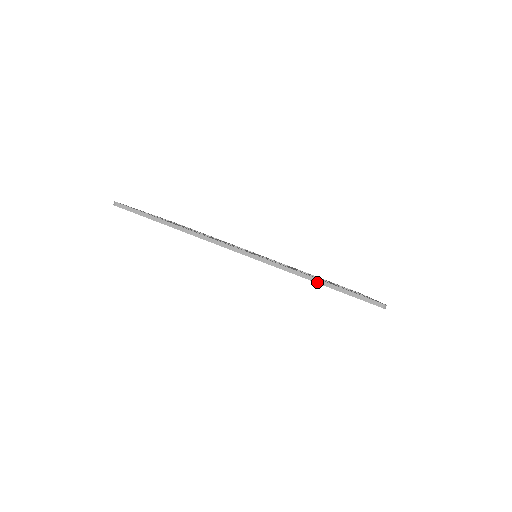
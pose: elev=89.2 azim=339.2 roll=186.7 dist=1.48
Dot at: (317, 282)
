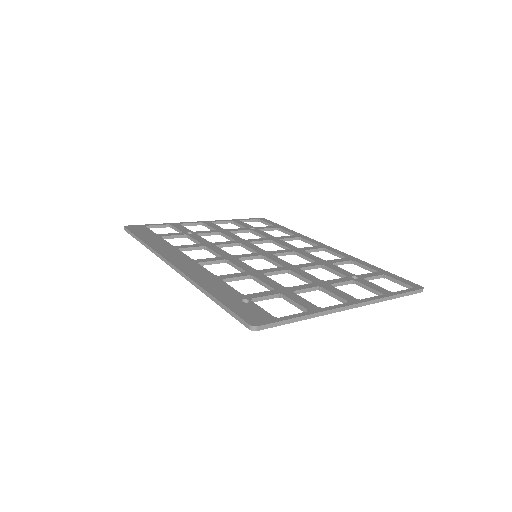
Dot at: (208, 296)
